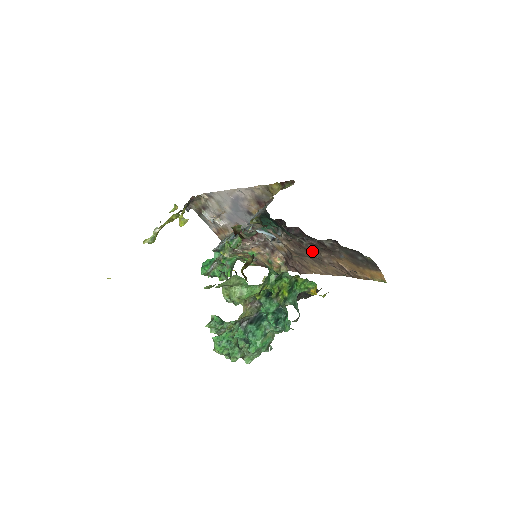
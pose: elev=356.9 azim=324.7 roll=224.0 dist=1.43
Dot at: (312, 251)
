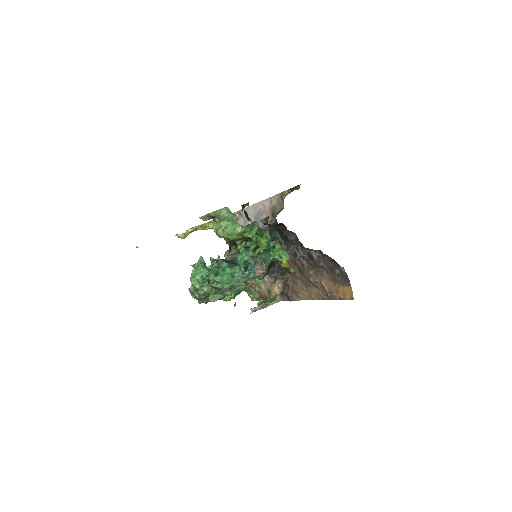
Dot at: (303, 269)
